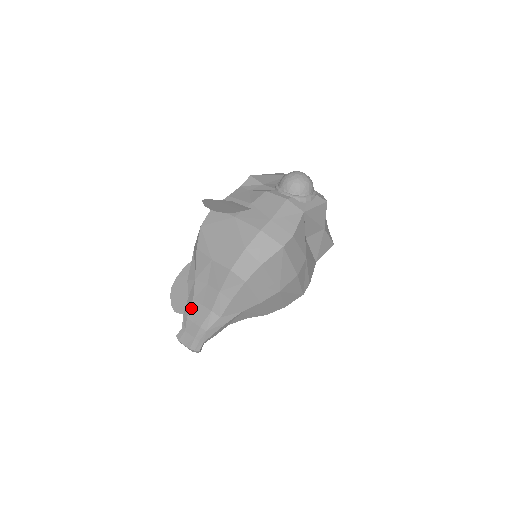
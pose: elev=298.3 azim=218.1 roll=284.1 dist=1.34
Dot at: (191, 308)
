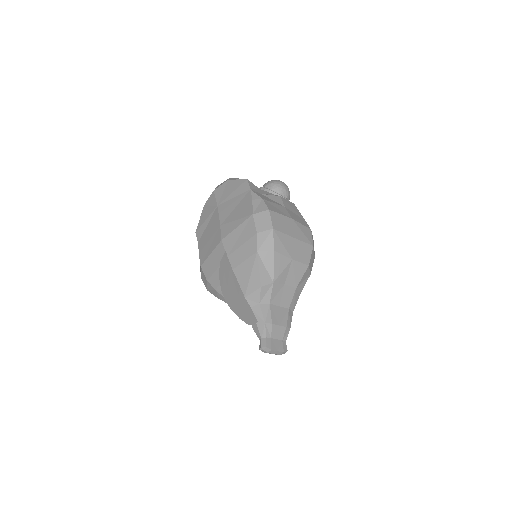
Dot at: (272, 313)
